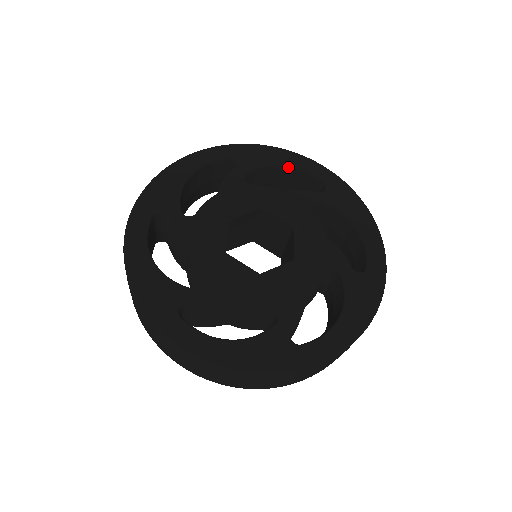
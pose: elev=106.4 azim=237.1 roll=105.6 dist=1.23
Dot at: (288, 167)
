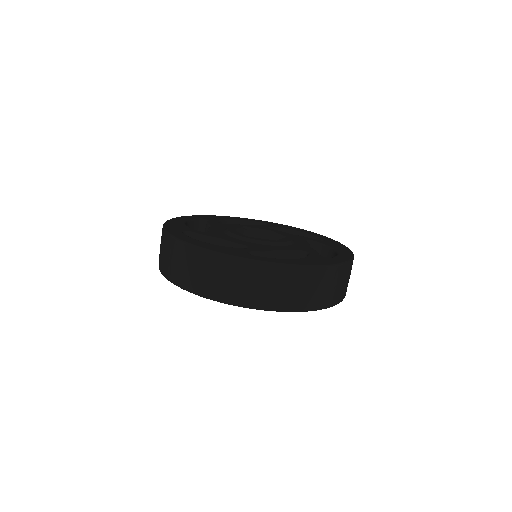
Dot at: (302, 233)
